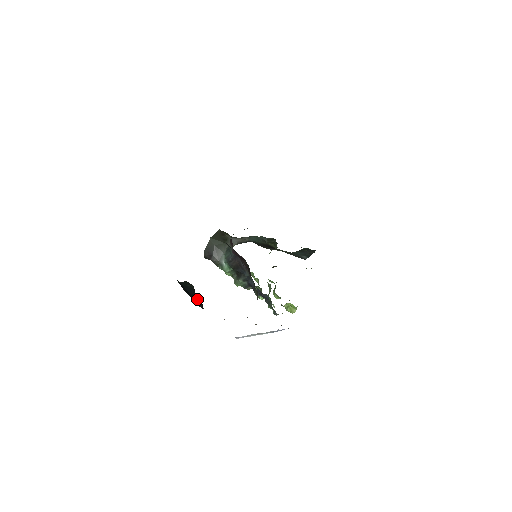
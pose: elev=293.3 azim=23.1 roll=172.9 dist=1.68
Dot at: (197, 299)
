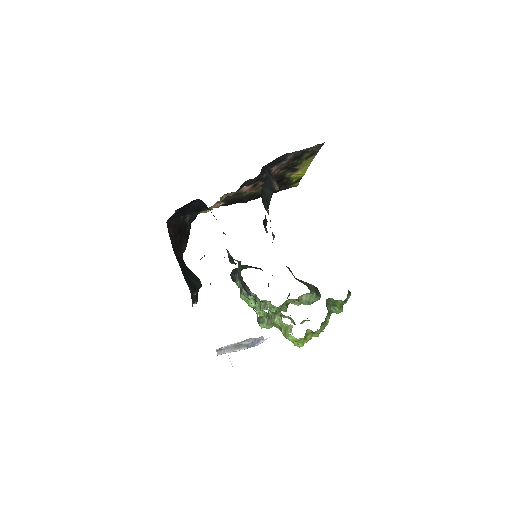
Dot at: (193, 284)
